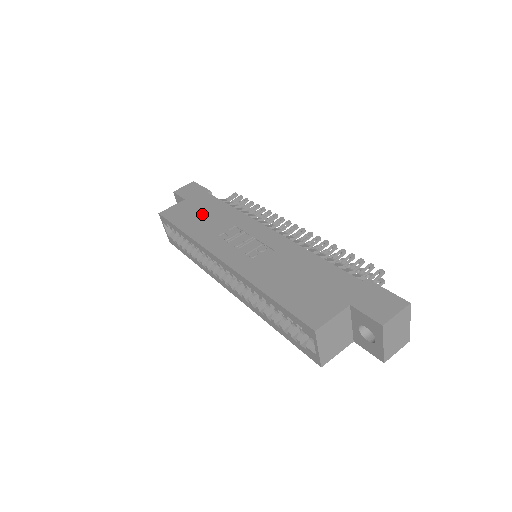
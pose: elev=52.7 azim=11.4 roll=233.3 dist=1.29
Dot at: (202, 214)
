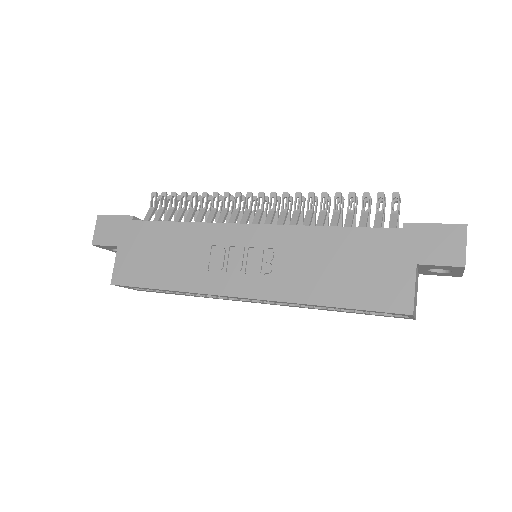
Dot at: (159, 254)
